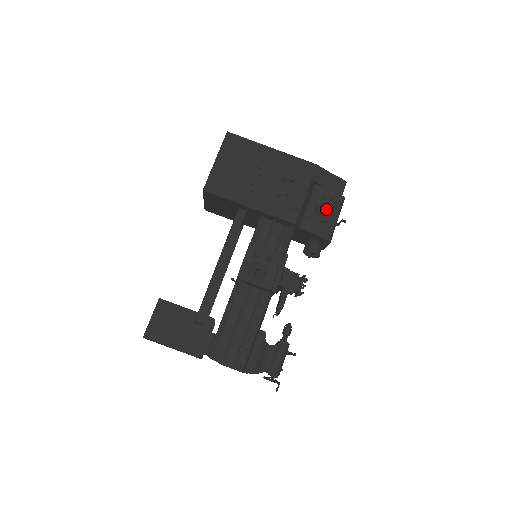
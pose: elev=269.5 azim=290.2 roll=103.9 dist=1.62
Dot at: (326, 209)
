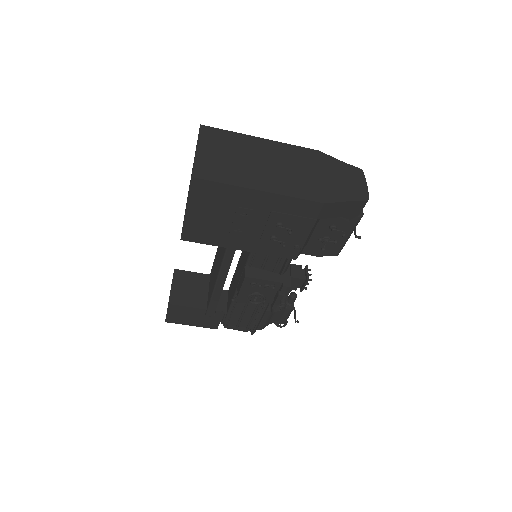
Dot at: (335, 237)
